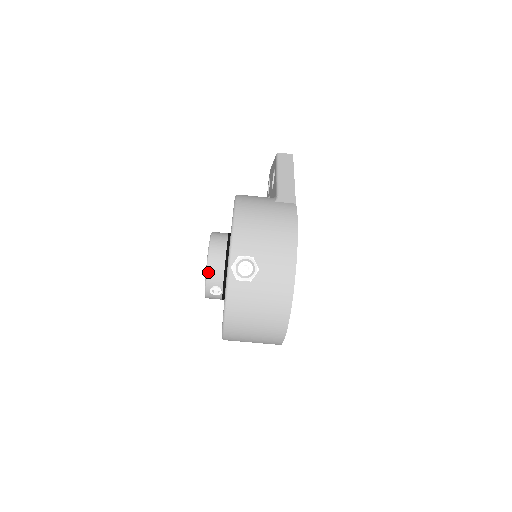
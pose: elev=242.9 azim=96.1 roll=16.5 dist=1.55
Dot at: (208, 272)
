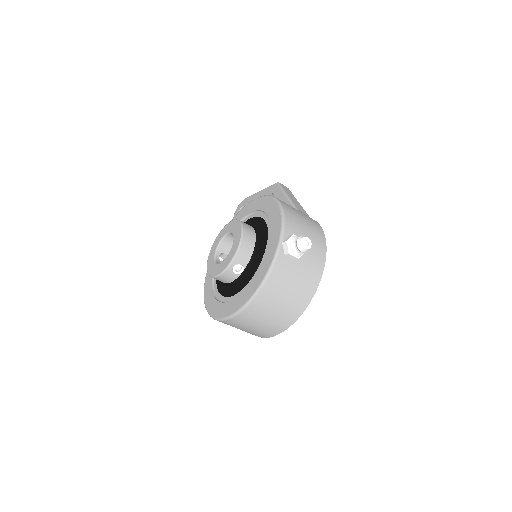
Dot at: (240, 248)
